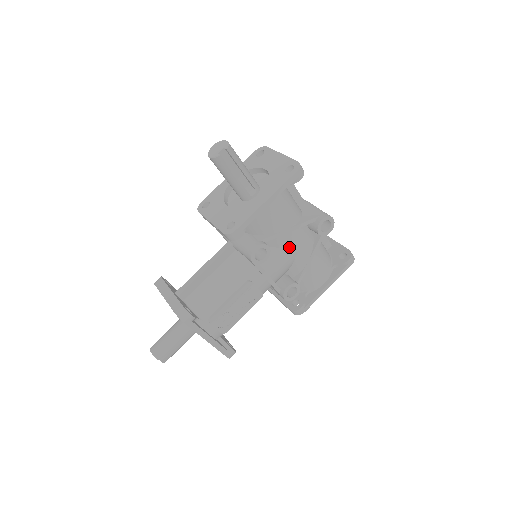
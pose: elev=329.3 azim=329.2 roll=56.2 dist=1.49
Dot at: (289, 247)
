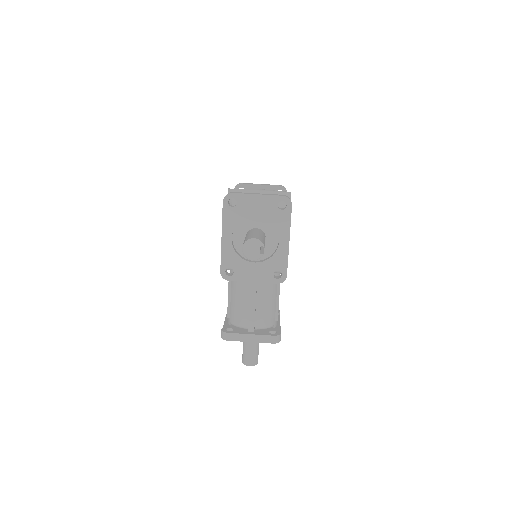
Dot at: occluded
